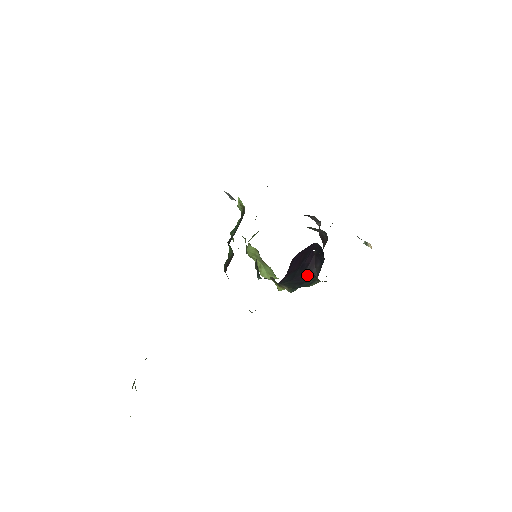
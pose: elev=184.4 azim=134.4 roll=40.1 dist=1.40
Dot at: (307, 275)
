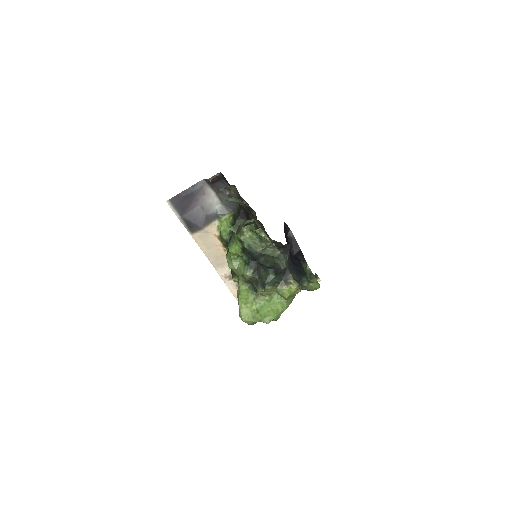
Dot at: (299, 264)
